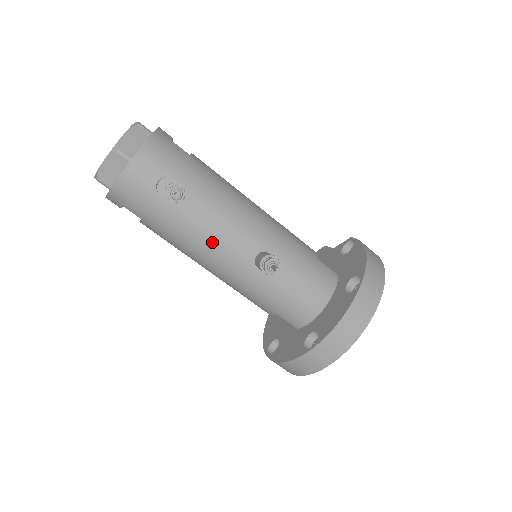
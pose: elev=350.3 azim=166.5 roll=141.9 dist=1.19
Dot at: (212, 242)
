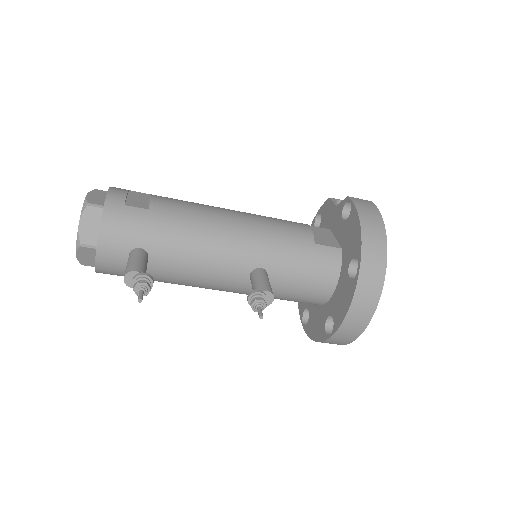
Dot at: (204, 279)
